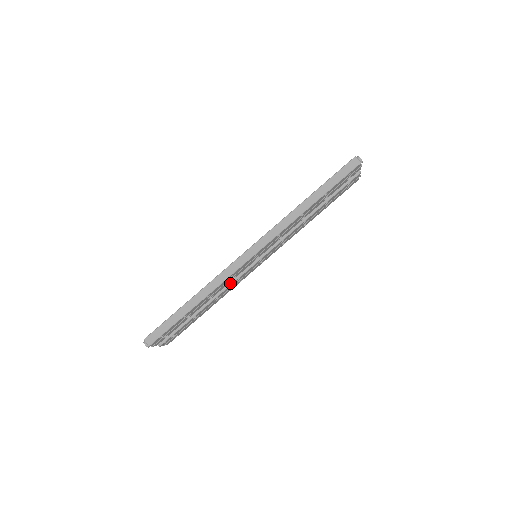
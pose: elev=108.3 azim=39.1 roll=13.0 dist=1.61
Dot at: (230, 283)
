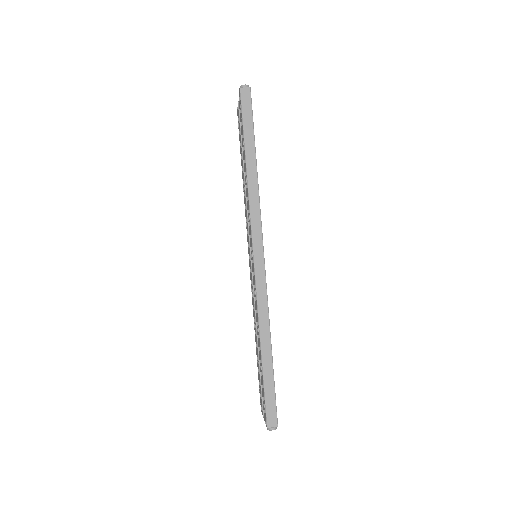
Dot at: occluded
